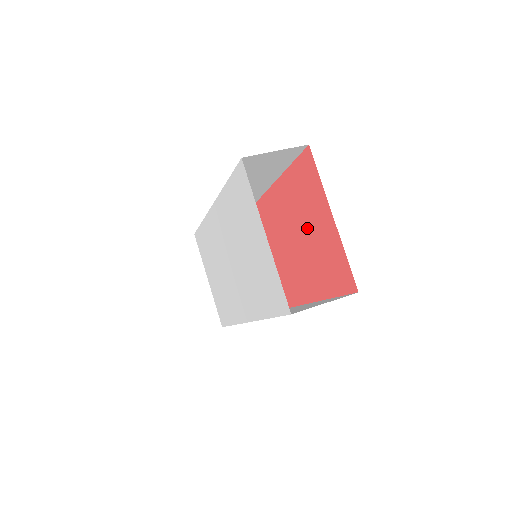
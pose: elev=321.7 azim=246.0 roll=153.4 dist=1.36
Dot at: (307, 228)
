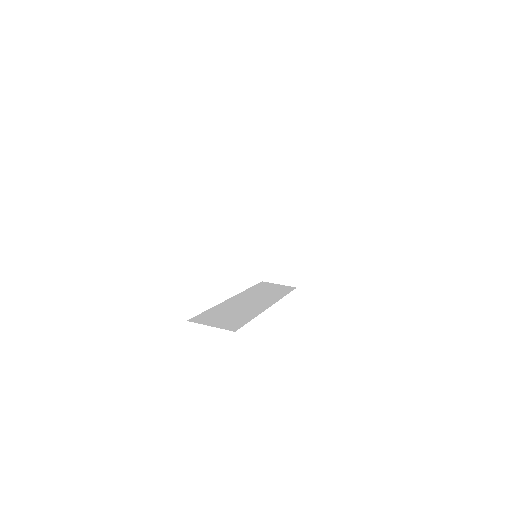
Dot at: occluded
